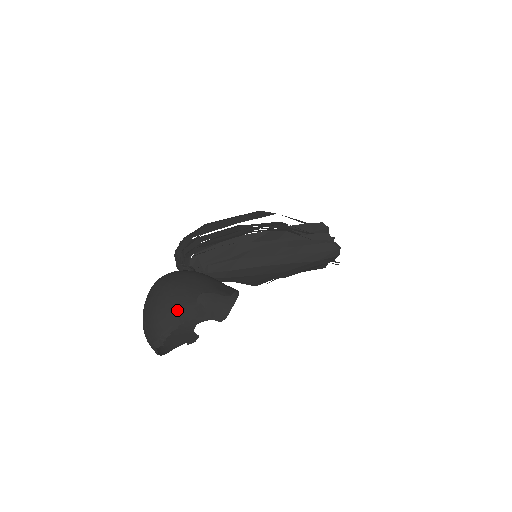
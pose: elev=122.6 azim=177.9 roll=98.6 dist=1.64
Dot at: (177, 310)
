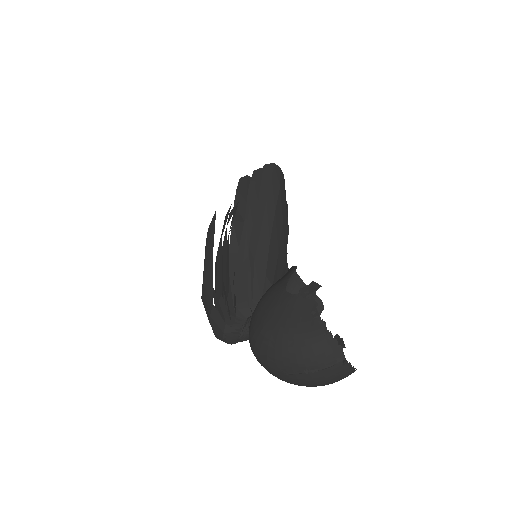
Dot at: (300, 318)
